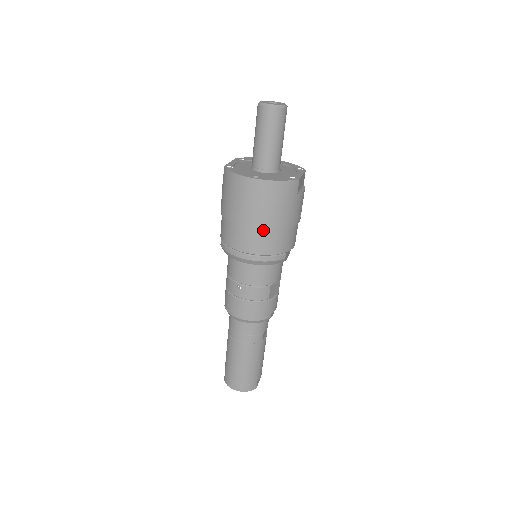
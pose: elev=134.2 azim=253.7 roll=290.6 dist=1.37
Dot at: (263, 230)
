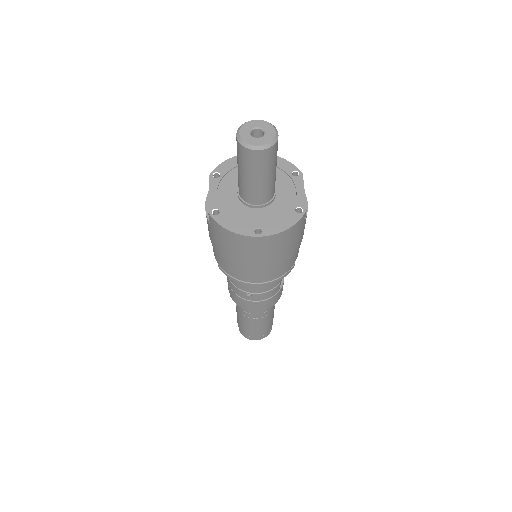
Dot at: (273, 265)
